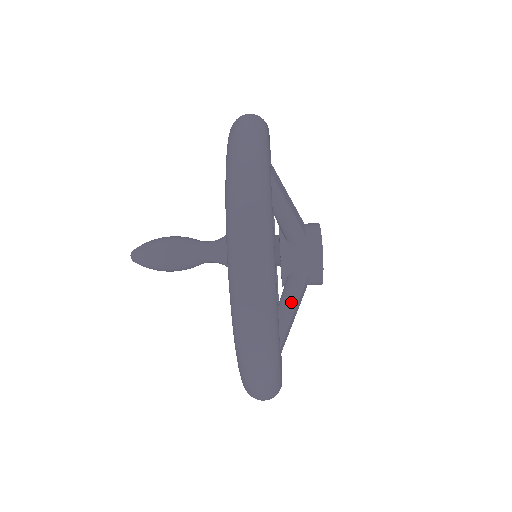
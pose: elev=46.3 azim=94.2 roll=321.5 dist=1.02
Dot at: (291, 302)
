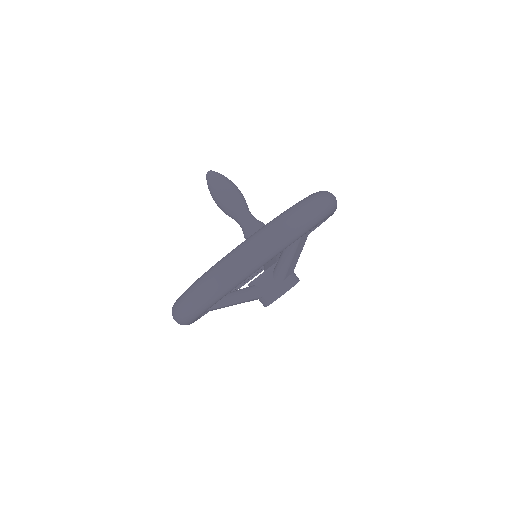
Dot at: (239, 298)
